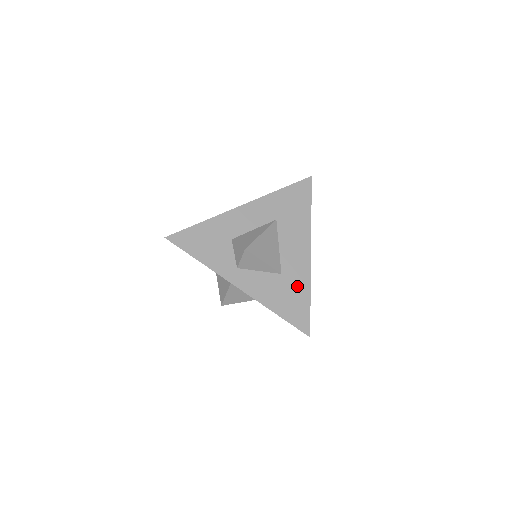
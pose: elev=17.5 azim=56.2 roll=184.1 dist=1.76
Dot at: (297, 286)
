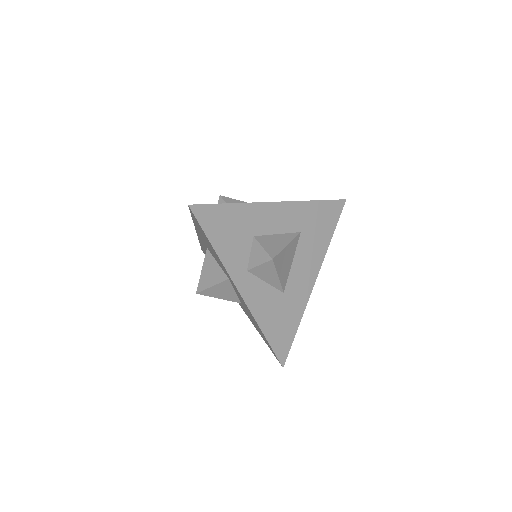
Dot at: (292, 311)
